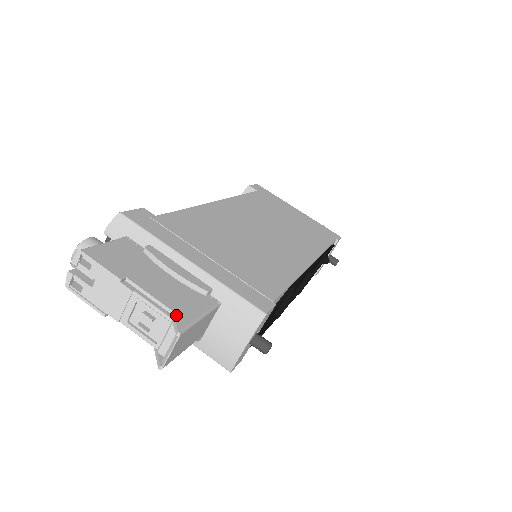
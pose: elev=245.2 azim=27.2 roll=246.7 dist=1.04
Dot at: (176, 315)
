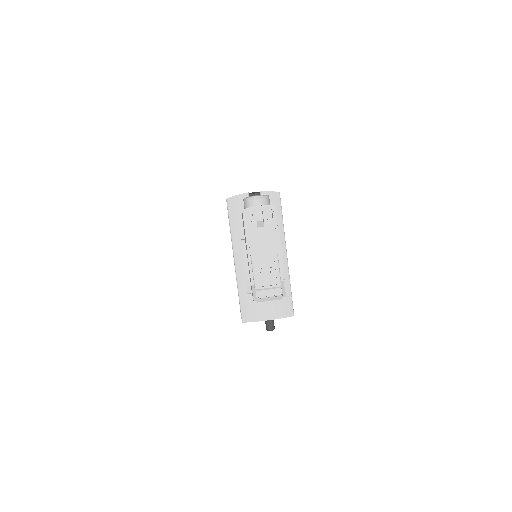
Dot at: occluded
